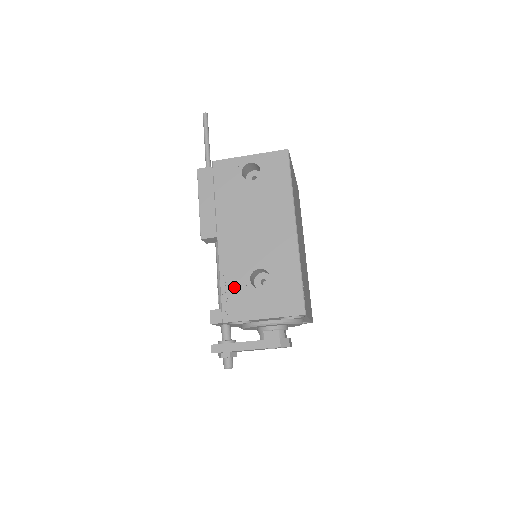
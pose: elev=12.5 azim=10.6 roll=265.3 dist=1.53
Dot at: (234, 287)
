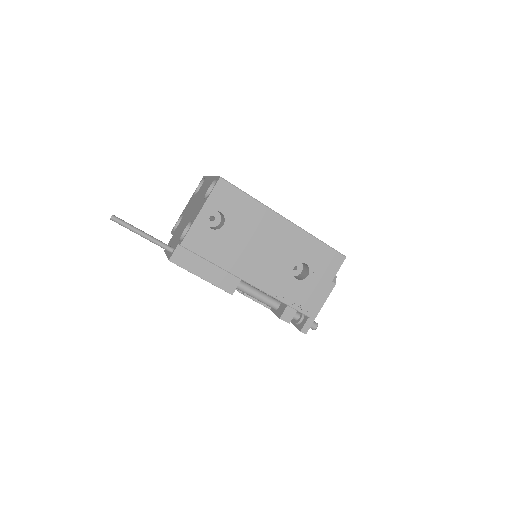
Dot at: (293, 294)
